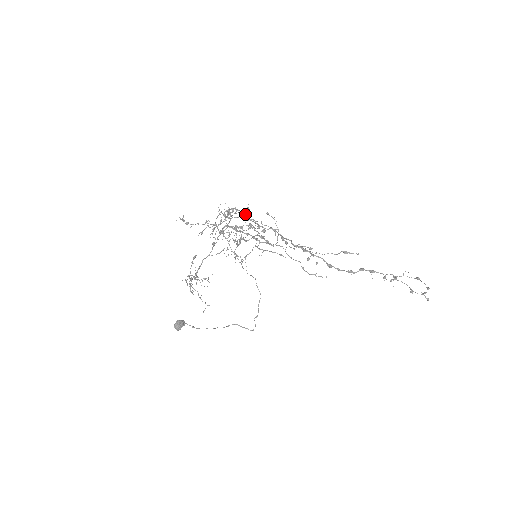
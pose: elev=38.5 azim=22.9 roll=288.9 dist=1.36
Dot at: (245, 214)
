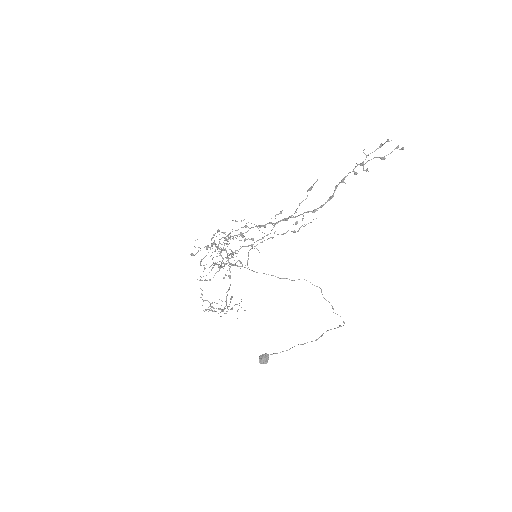
Dot at: (214, 234)
